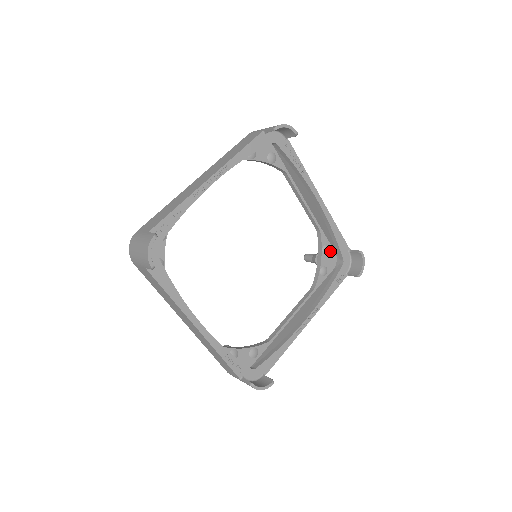
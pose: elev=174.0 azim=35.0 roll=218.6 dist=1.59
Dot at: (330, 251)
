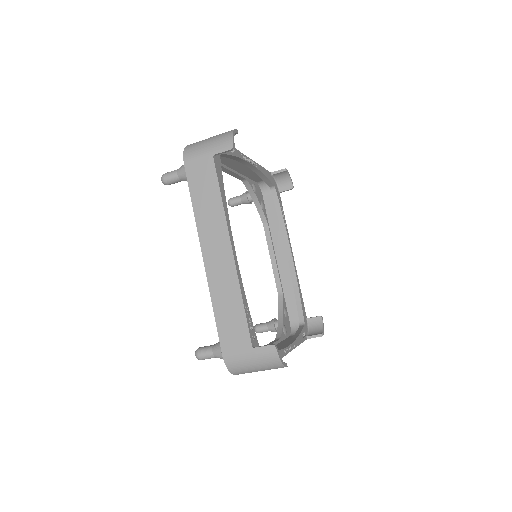
Dot at: (287, 317)
